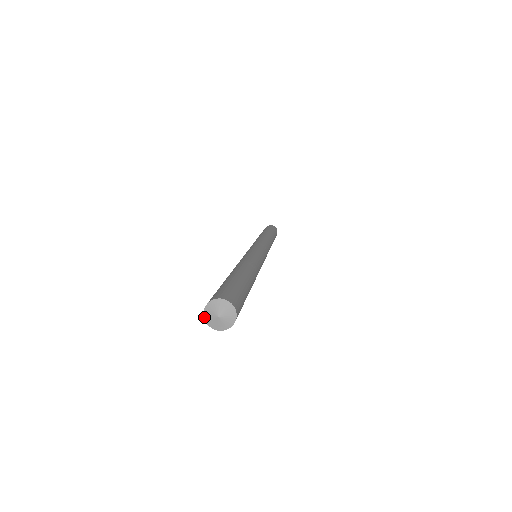
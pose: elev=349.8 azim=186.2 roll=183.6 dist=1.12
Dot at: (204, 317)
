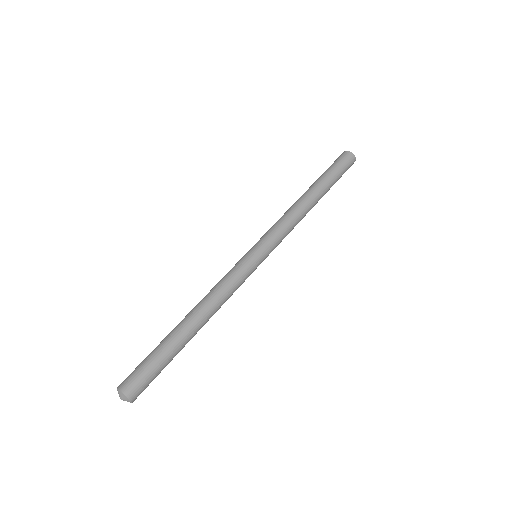
Dot at: occluded
